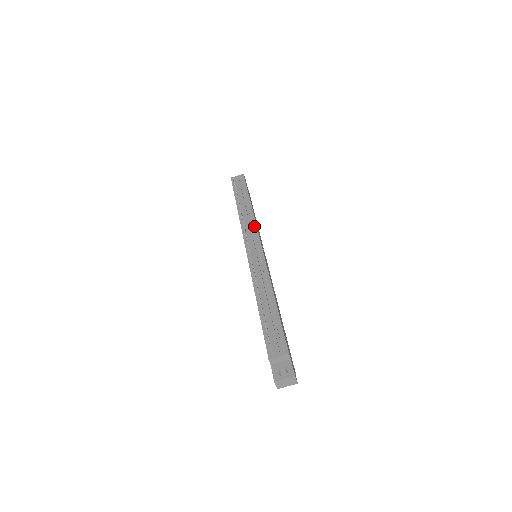
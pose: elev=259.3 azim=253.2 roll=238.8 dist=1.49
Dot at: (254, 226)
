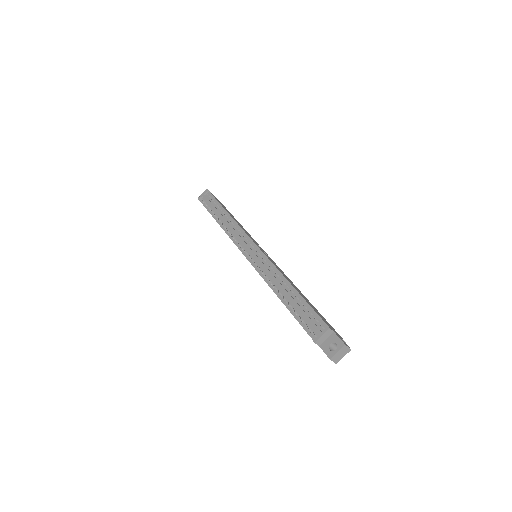
Dot at: (240, 230)
